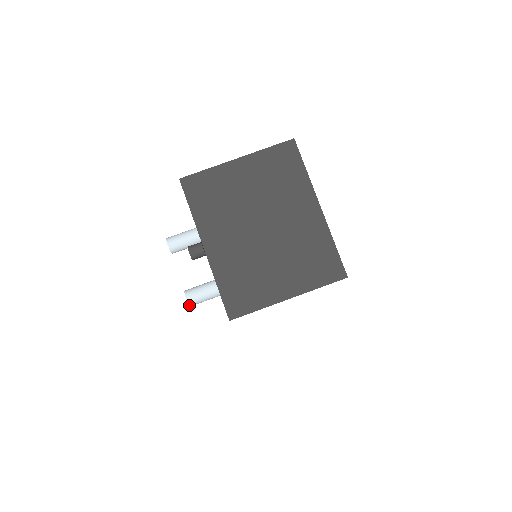
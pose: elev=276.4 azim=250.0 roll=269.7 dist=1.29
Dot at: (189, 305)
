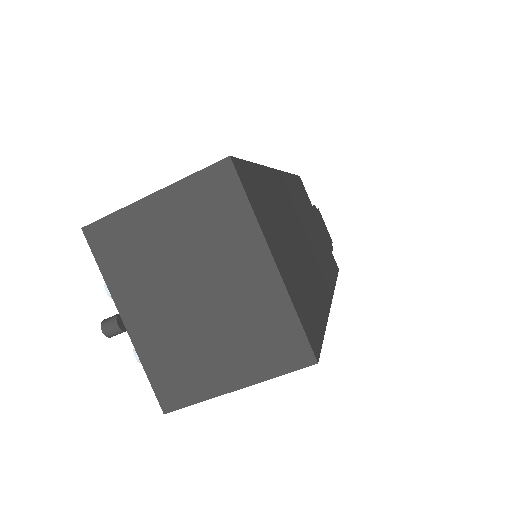
Dot at: occluded
